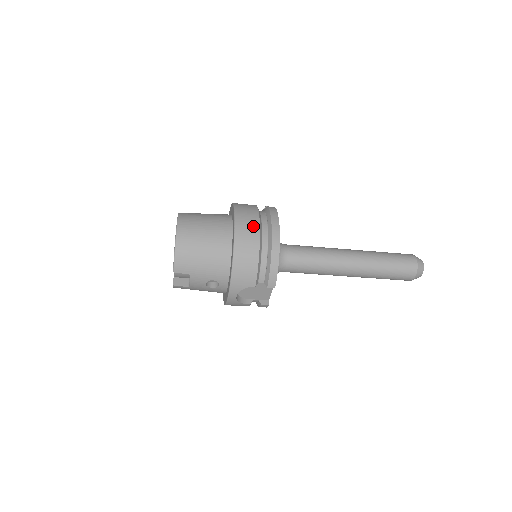
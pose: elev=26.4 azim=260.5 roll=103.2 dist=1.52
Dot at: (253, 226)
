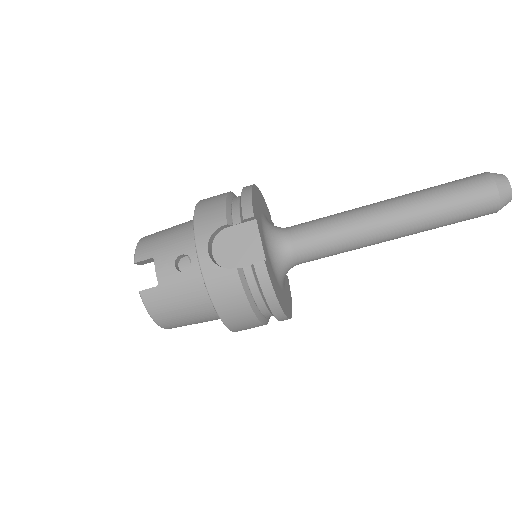
Dot at: occluded
